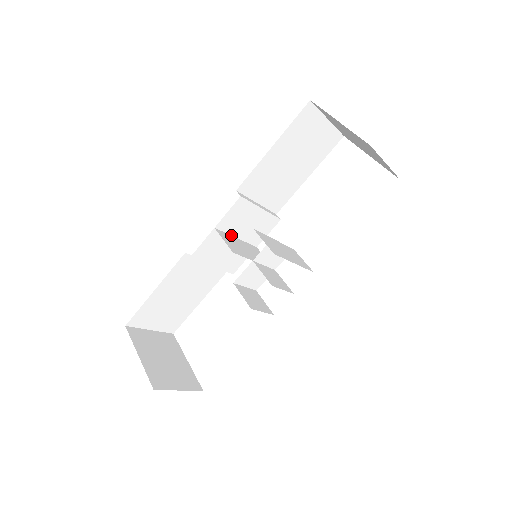
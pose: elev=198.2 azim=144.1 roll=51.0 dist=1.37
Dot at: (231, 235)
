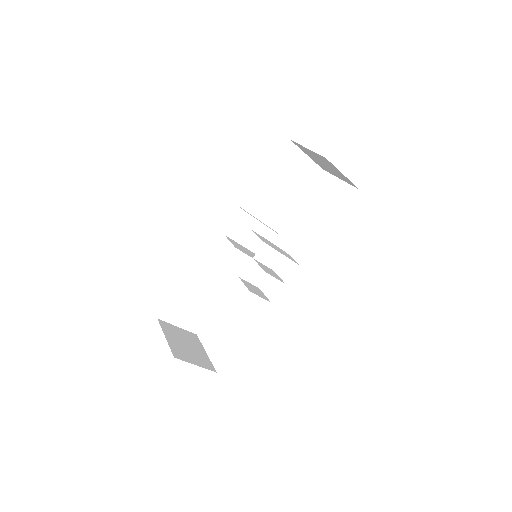
Dot at: (238, 243)
